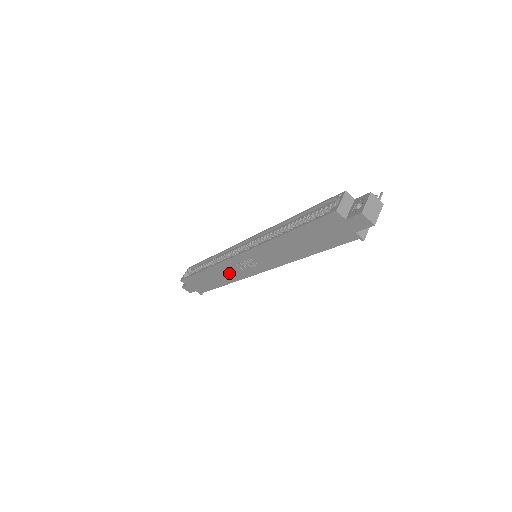
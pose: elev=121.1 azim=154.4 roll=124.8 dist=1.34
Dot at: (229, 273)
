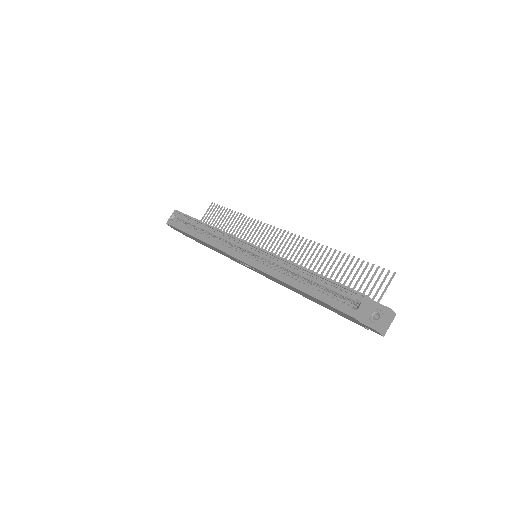
Dot at: (224, 254)
